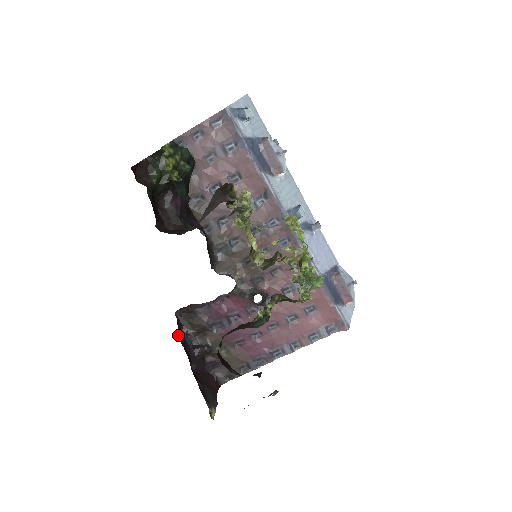
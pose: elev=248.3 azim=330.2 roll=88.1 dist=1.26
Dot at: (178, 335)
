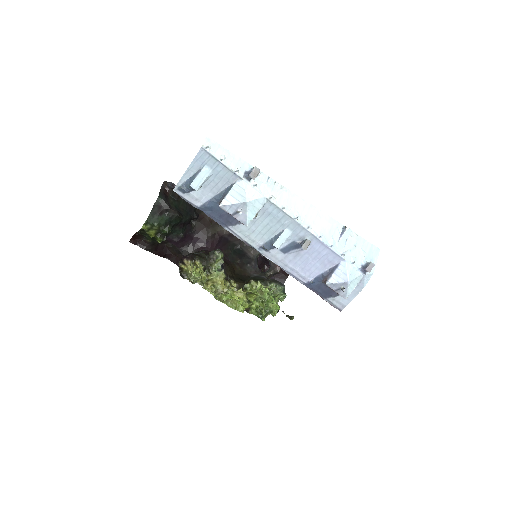
Dot at: occluded
